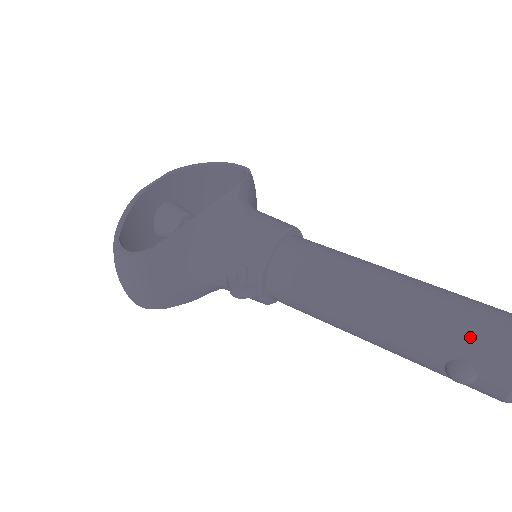
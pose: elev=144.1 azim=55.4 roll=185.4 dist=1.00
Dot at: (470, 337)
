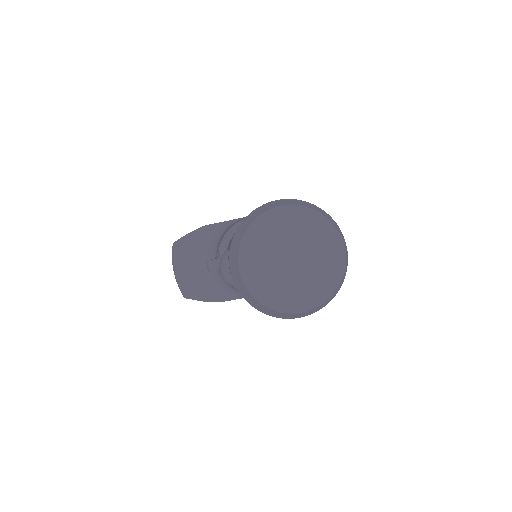
Dot at: occluded
